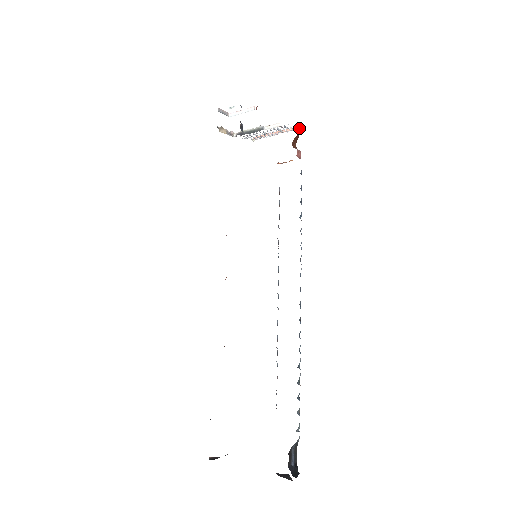
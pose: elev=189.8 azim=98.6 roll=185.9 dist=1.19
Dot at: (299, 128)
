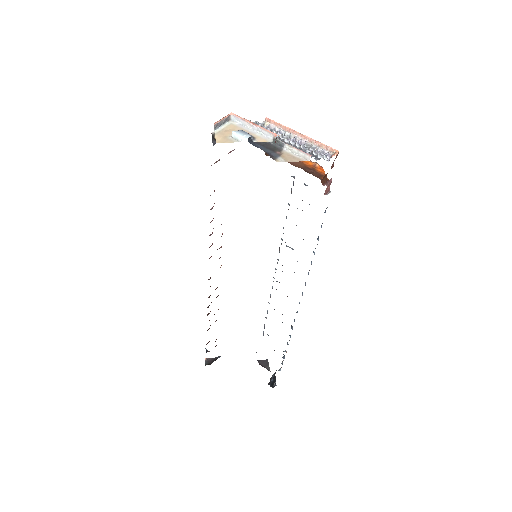
Dot at: occluded
